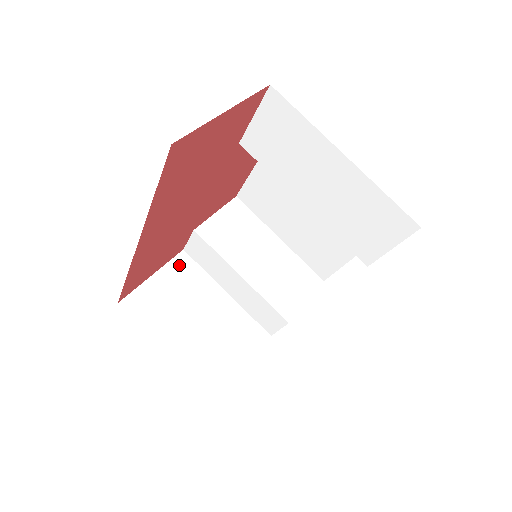
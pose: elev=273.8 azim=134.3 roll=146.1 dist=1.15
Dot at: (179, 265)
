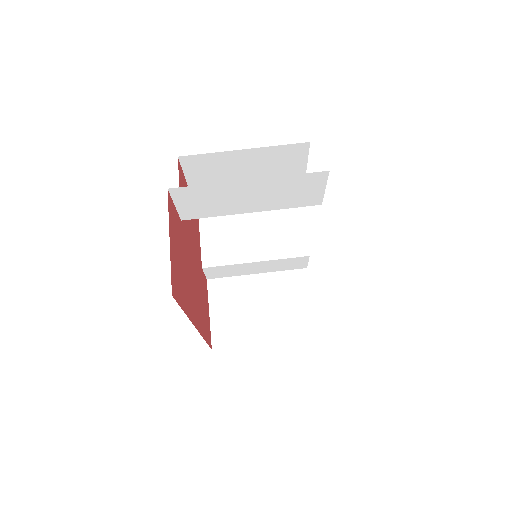
Dot at: (215, 291)
